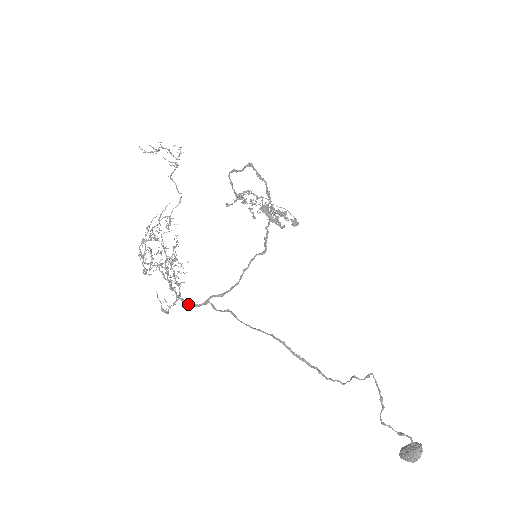
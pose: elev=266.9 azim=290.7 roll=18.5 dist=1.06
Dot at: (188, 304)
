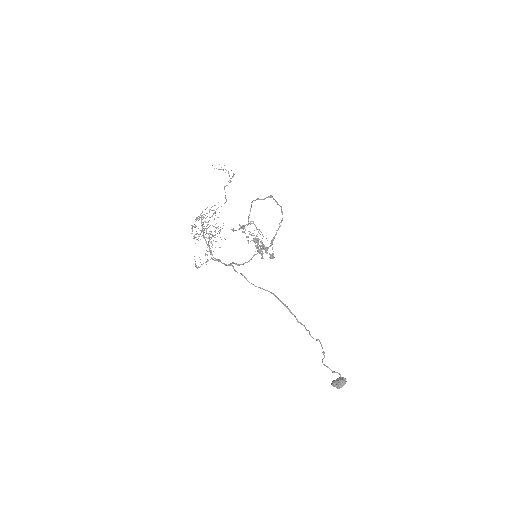
Dot at: (219, 261)
